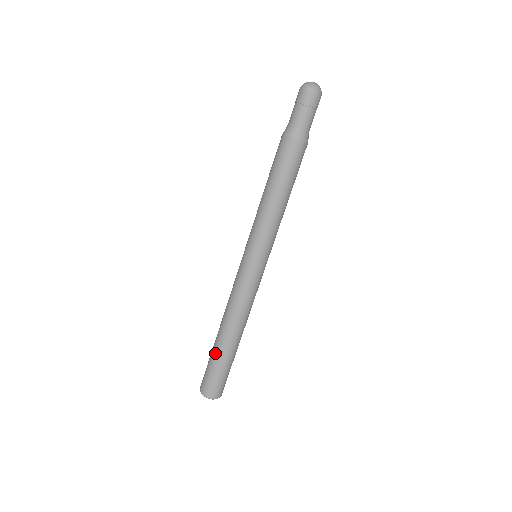
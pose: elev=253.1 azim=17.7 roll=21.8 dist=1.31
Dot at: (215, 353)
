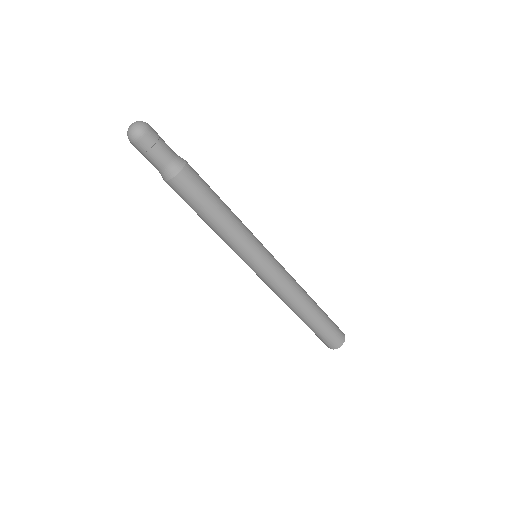
Dot at: occluded
